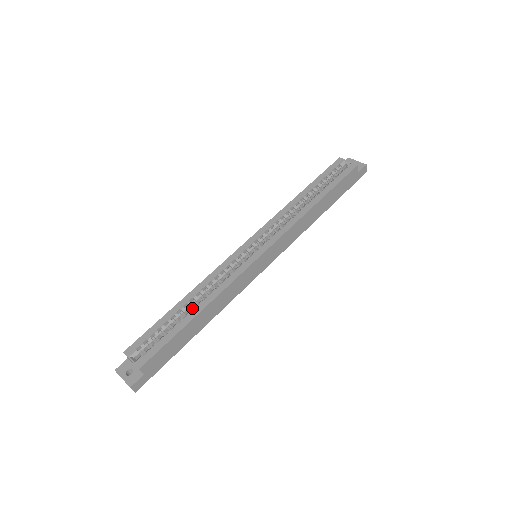
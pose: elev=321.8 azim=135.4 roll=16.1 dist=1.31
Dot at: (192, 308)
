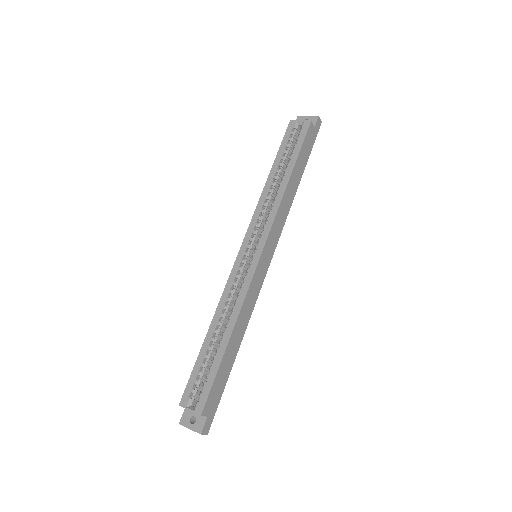
Dot at: (221, 334)
